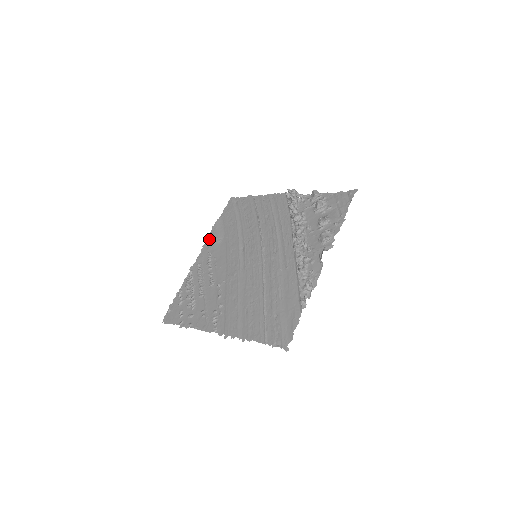
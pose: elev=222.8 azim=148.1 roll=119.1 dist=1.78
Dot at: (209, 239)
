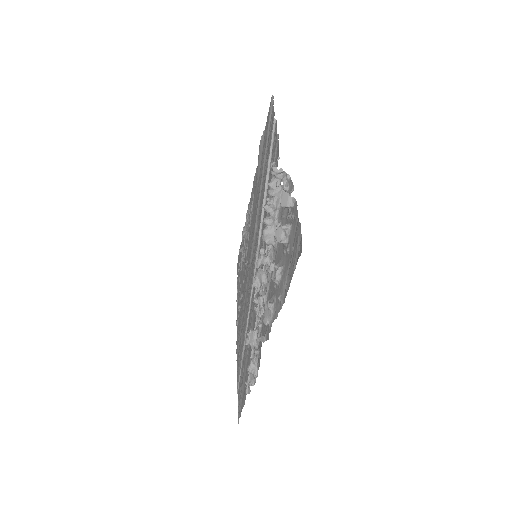
Dot at: occluded
